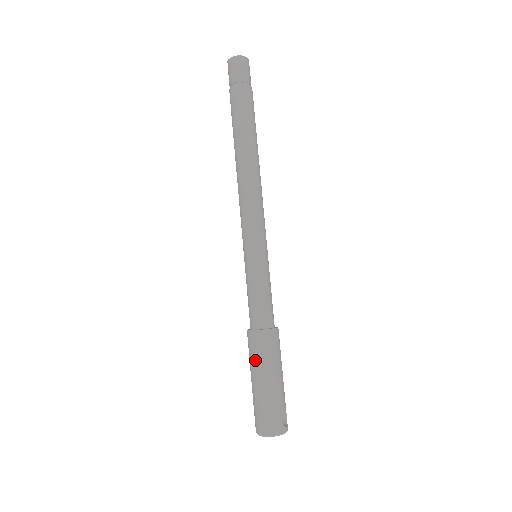
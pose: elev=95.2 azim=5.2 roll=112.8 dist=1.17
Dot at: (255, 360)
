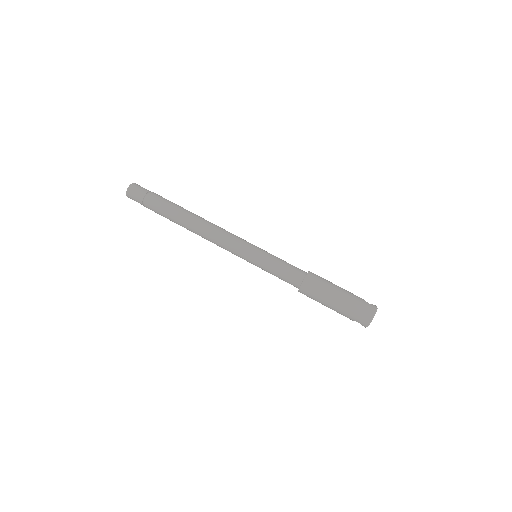
Dot at: (321, 294)
